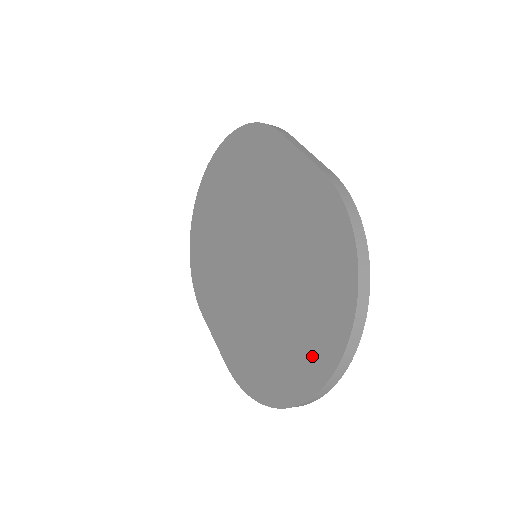
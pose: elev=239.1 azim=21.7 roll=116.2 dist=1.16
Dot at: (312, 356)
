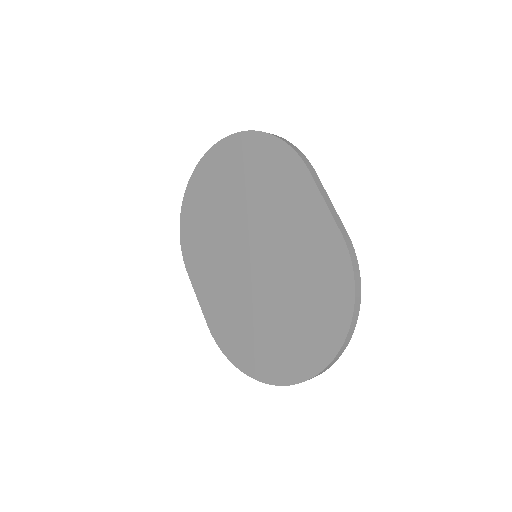
Dot at: (294, 360)
